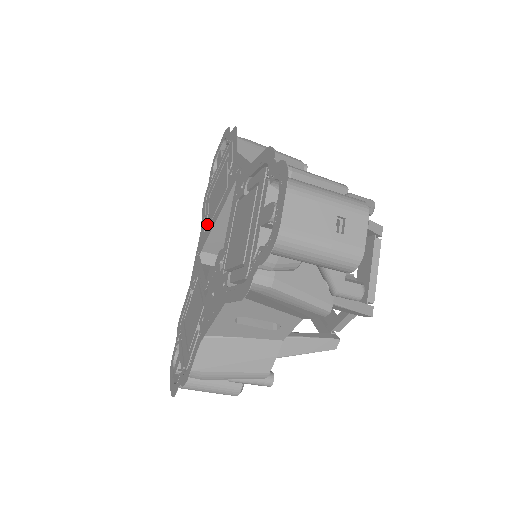
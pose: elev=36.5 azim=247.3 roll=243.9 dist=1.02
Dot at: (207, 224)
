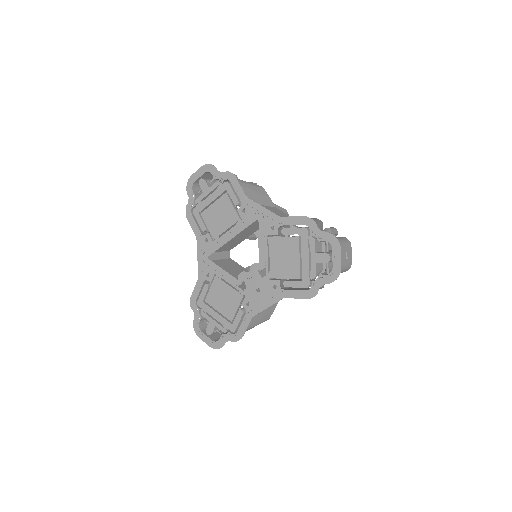
Dot at: (210, 236)
